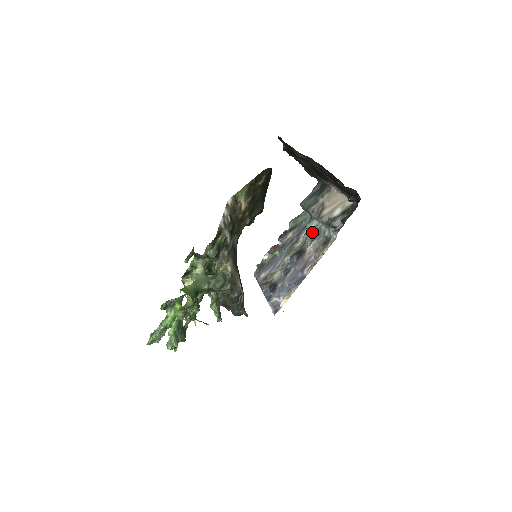
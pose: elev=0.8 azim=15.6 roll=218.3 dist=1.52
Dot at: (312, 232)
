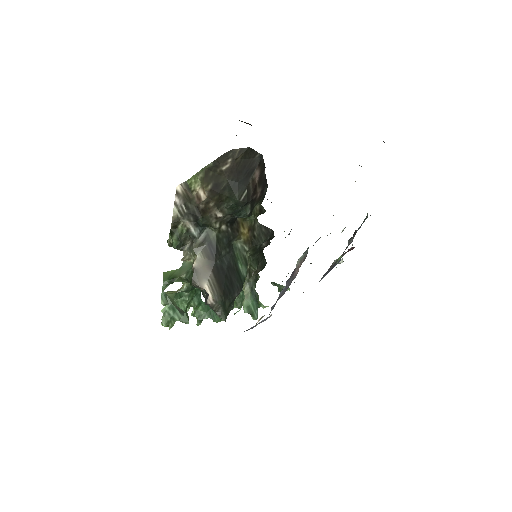
Dot at: occluded
